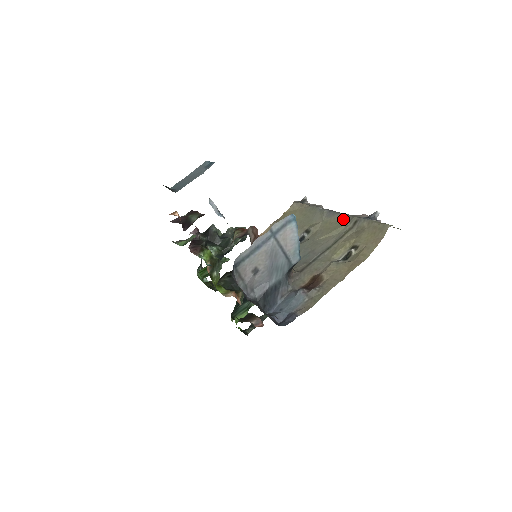
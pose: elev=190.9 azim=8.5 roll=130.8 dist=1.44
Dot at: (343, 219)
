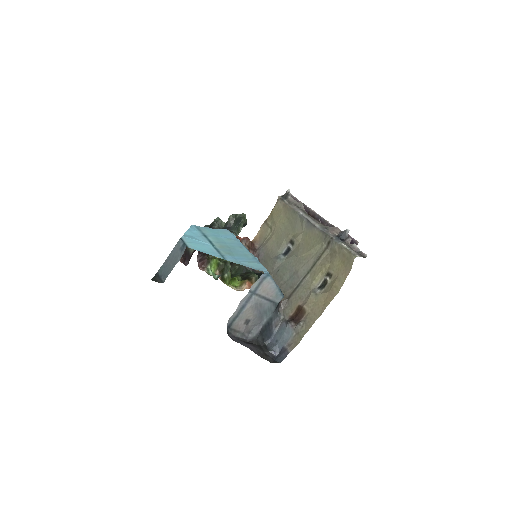
Dot at: (319, 236)
